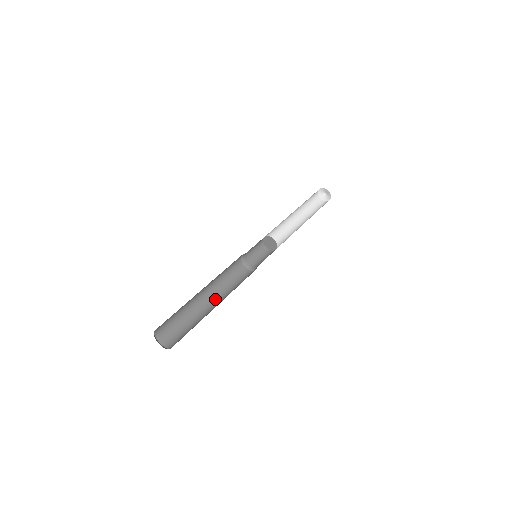
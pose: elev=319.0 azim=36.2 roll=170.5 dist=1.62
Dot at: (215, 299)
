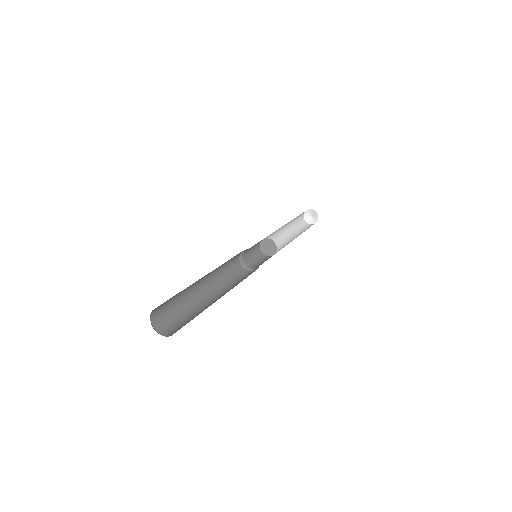
Dot at: (211, 289)
